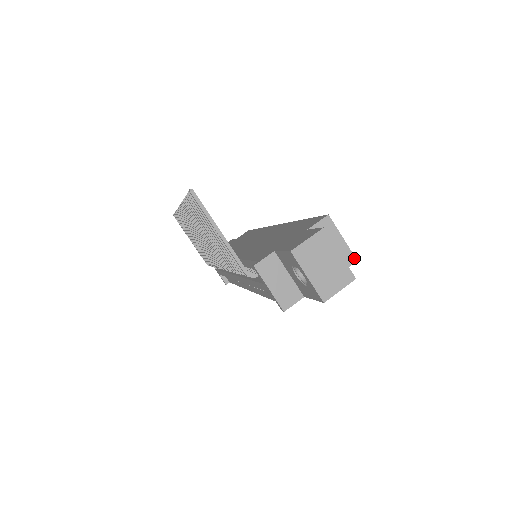
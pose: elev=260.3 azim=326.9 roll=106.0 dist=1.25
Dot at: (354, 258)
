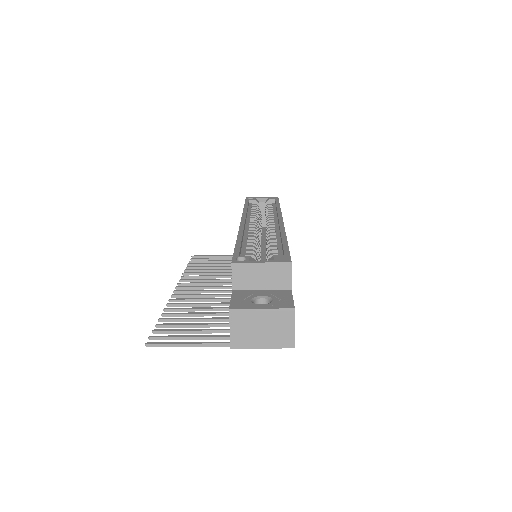
Dot at: (287, 264)
